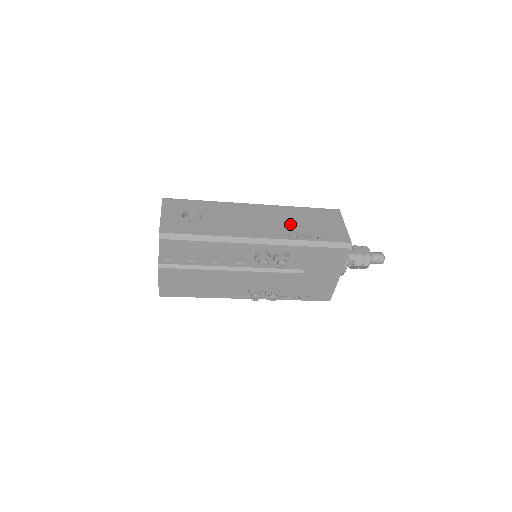
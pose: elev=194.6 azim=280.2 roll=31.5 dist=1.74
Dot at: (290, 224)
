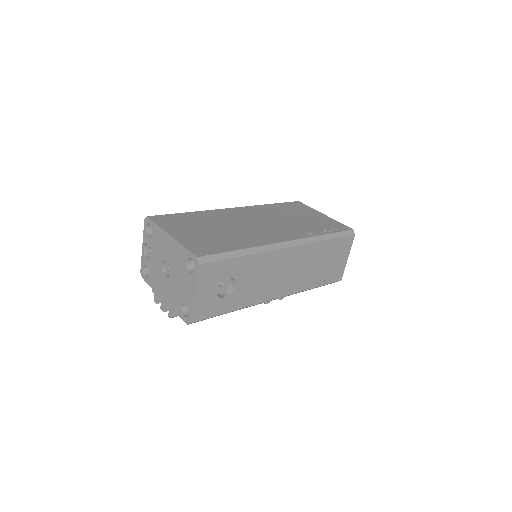
Dot at: (308, 271)
